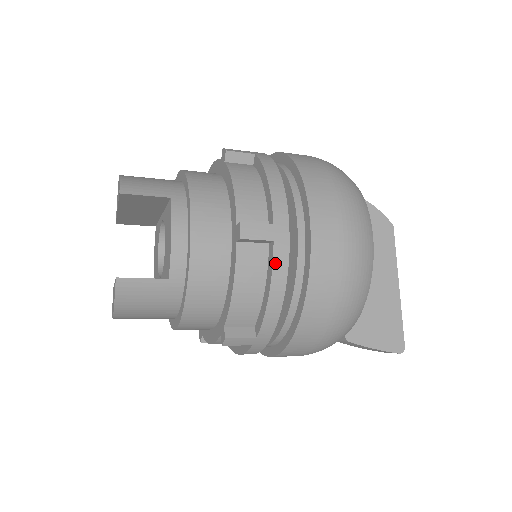
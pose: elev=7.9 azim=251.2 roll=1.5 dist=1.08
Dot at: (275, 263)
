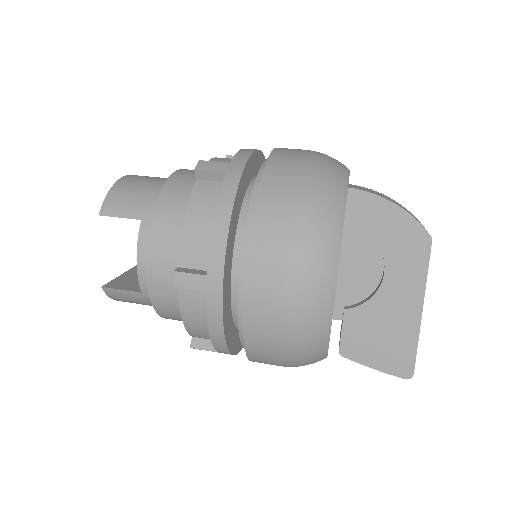
Dot at: (209, 311)
